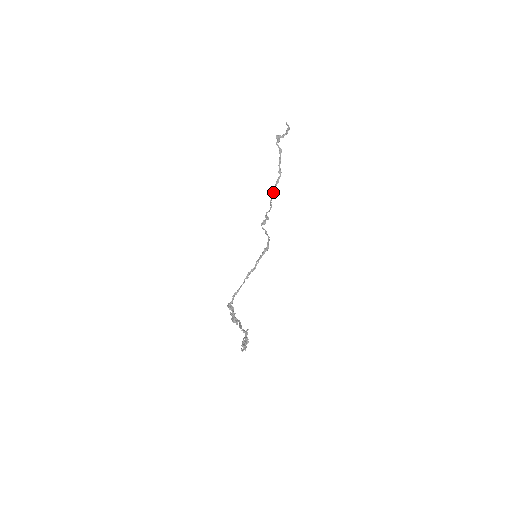
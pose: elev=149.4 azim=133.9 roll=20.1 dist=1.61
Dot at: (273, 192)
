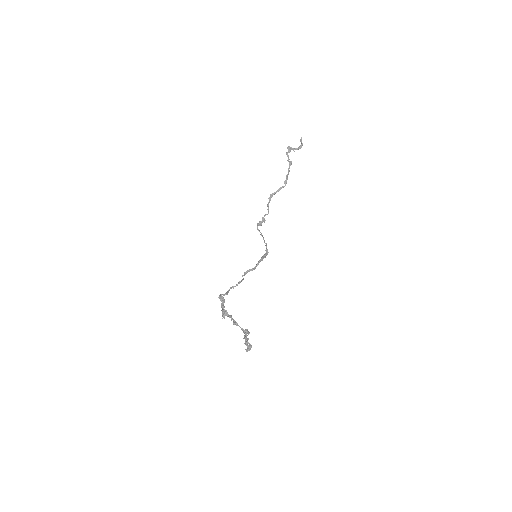
Dot at: (271, 197)
